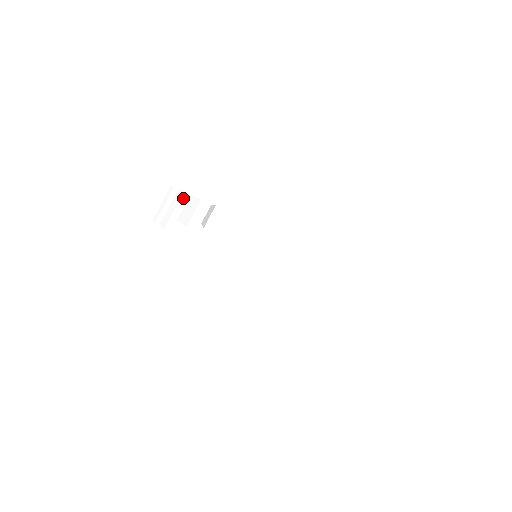
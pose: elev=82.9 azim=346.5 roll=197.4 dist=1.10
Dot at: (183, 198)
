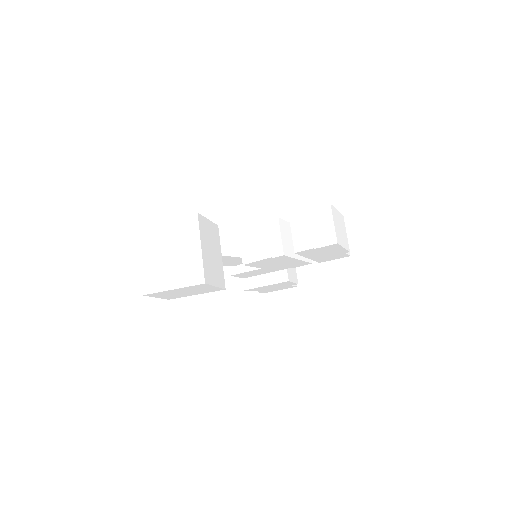
Dot at: occluded
